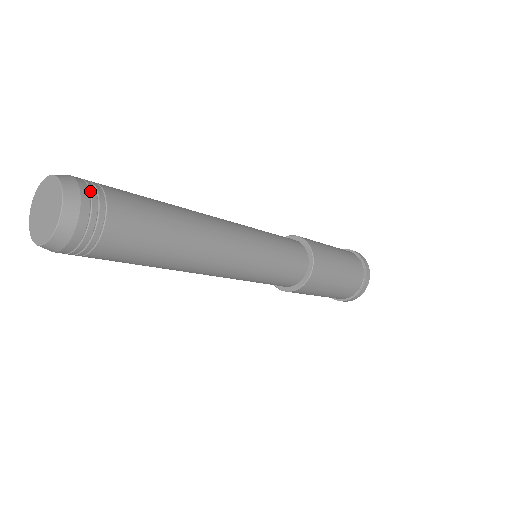
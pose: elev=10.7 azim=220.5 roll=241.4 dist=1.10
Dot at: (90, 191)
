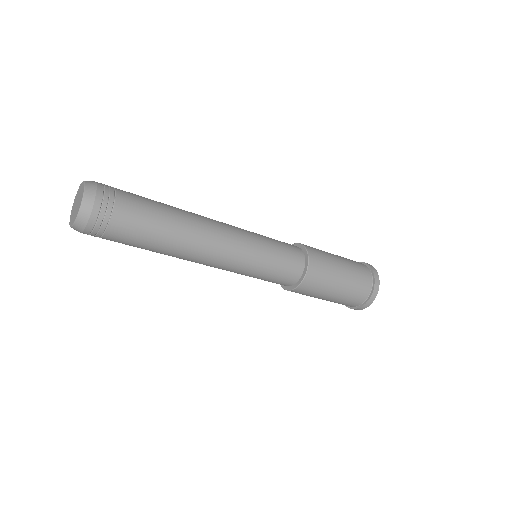
Dot at: (101, 211)
